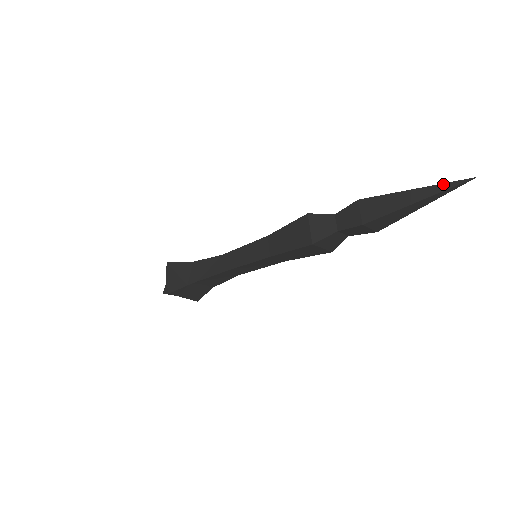
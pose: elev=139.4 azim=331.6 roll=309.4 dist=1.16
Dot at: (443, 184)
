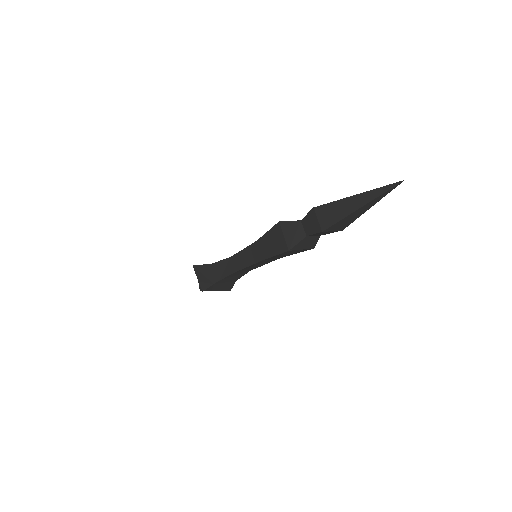
Dot at: (378, 189)
